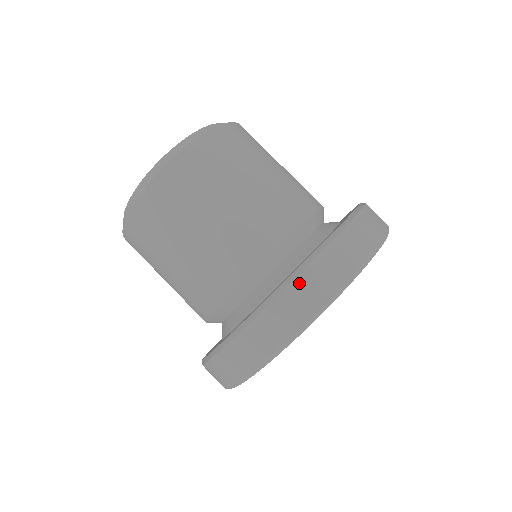
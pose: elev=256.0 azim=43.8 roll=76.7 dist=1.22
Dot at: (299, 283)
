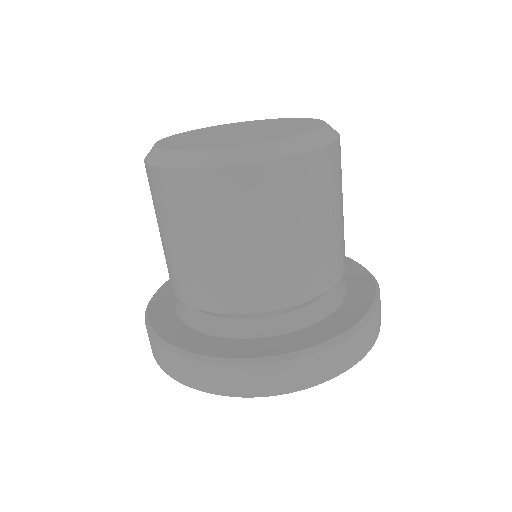
Dot at: (300, 363)
